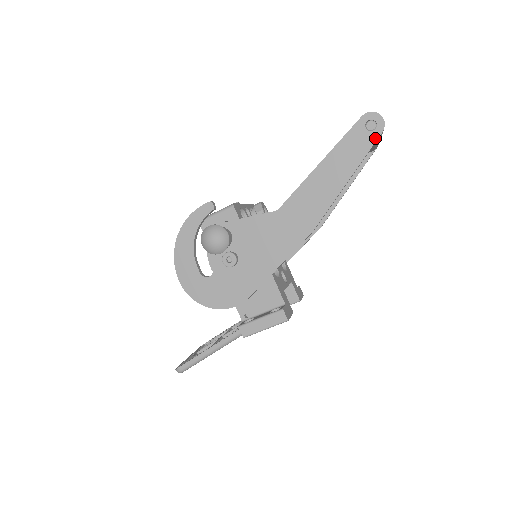
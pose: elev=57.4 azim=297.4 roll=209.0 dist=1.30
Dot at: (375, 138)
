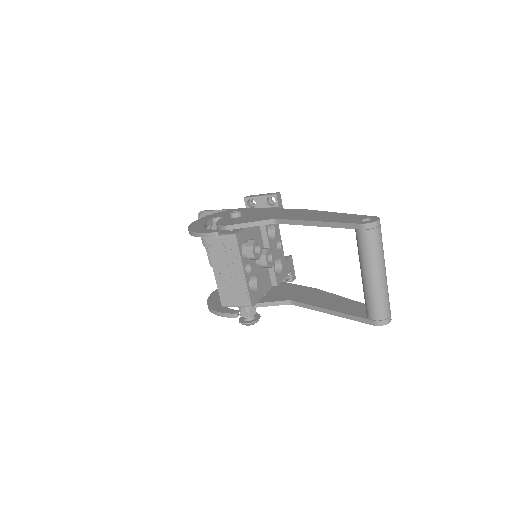
Dot at: occluded
